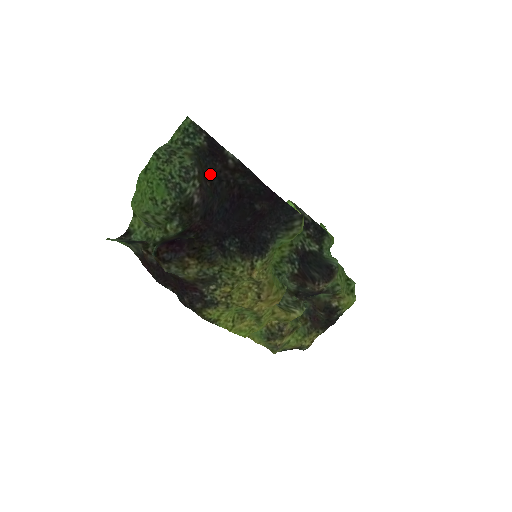
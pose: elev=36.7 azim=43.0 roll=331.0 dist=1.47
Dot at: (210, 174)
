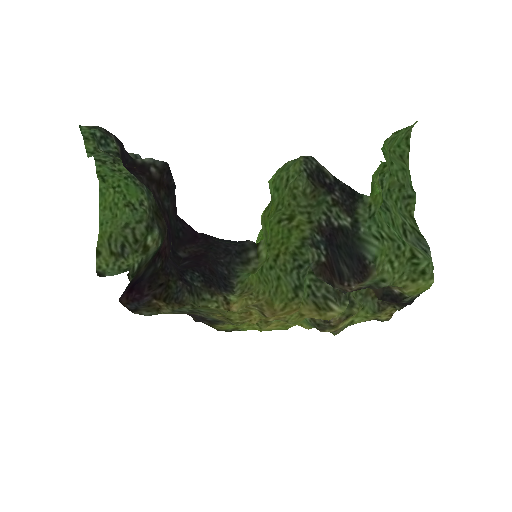
Dot at: occluded
